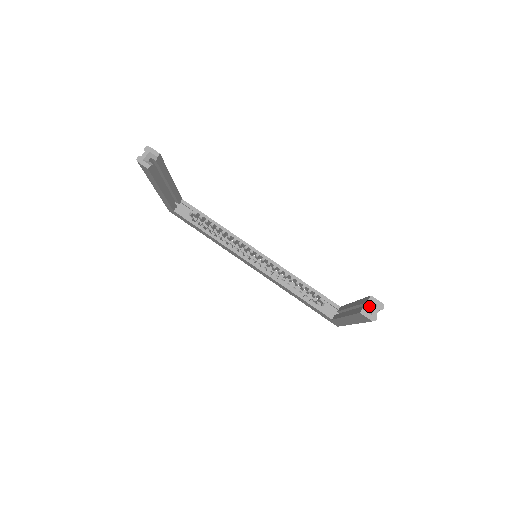
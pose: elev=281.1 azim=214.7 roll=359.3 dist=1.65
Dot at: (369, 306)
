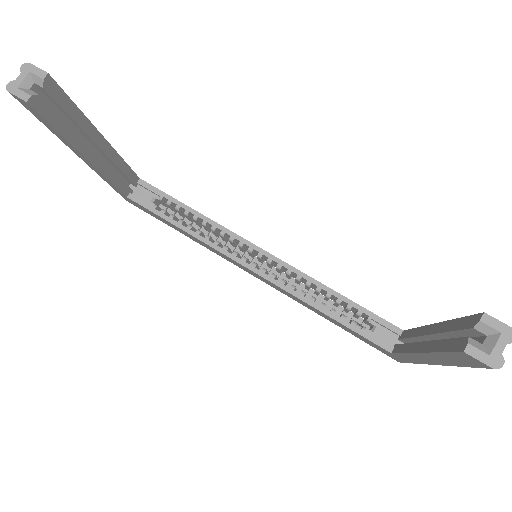
Dot at: (479, 335)
